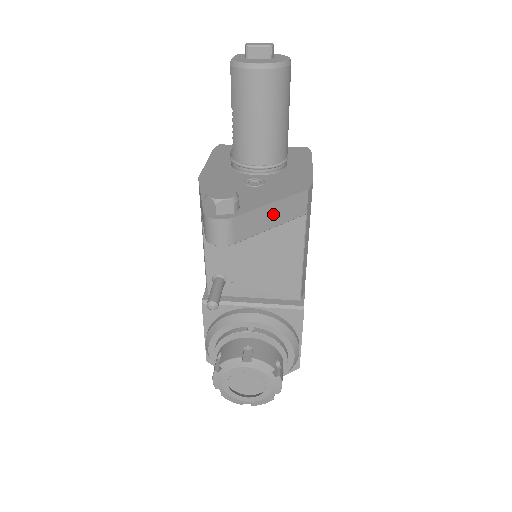
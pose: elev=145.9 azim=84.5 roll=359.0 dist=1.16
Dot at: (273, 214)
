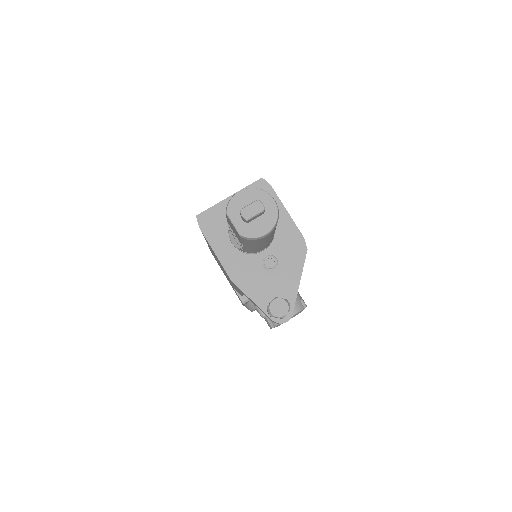
Dot at: occluded
